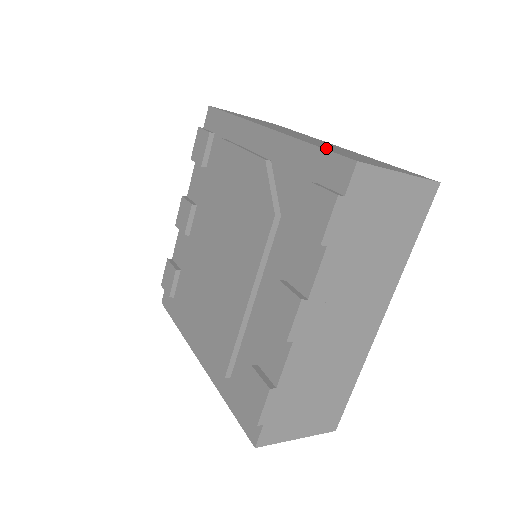
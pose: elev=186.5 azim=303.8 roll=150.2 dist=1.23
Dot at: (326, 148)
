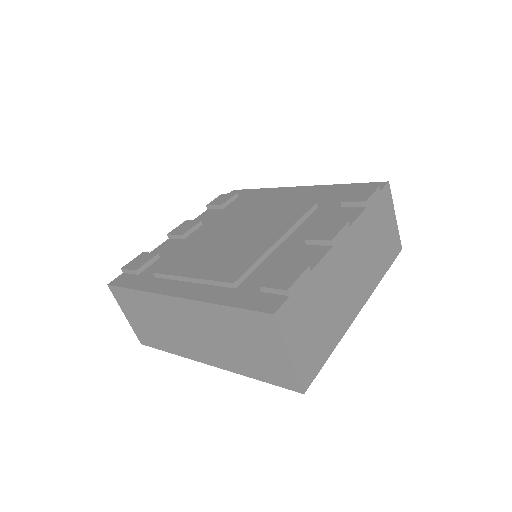
Dot at: occluded
